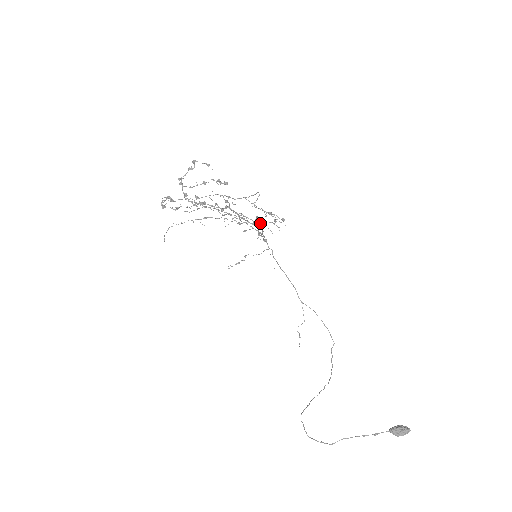
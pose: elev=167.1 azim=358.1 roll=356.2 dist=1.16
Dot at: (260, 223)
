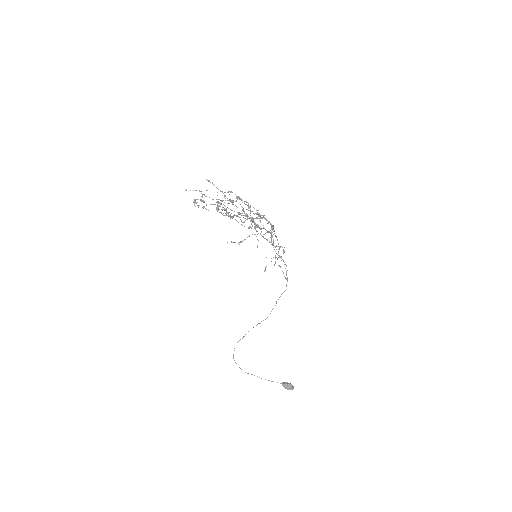
Dot at: (272, 237)
